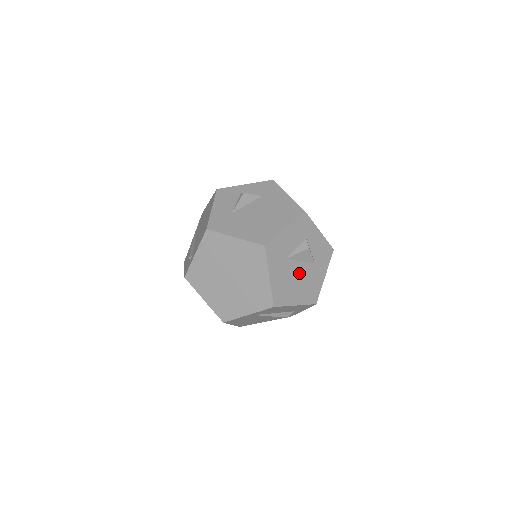
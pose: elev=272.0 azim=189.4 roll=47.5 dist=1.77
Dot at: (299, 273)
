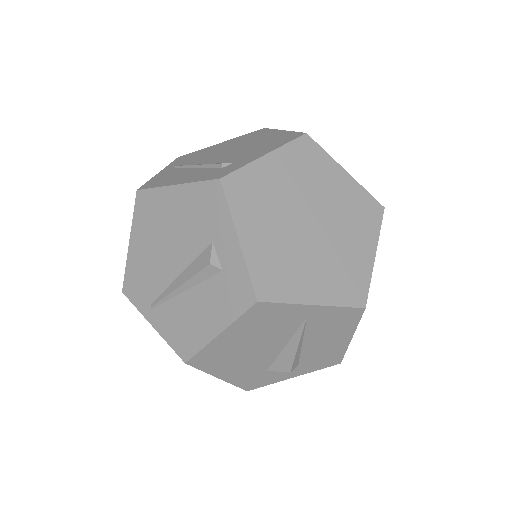
Dot at: occluded
